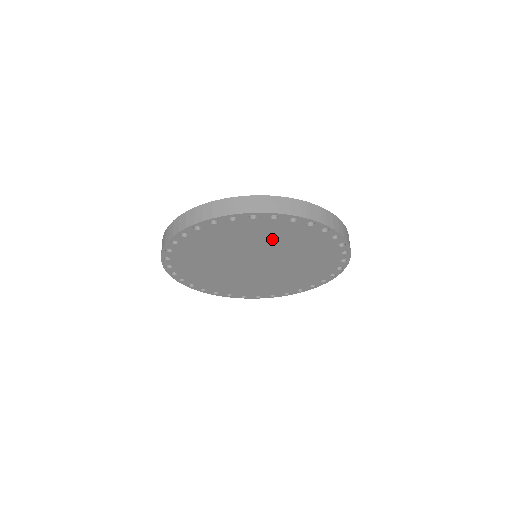
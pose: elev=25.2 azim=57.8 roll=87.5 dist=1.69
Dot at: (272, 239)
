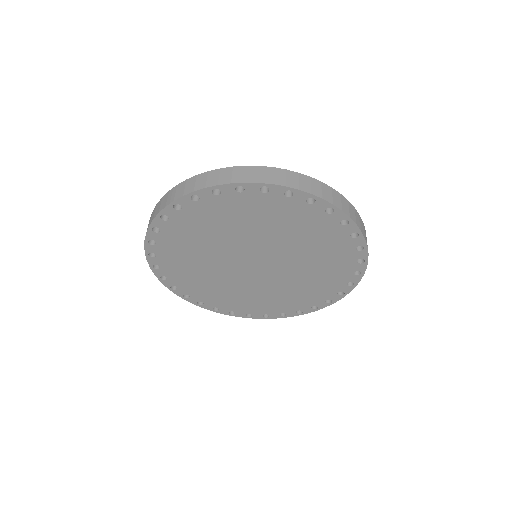
Dot at: (242, 224)
